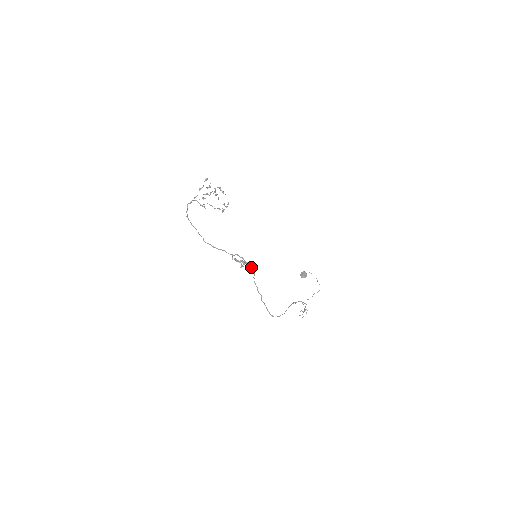
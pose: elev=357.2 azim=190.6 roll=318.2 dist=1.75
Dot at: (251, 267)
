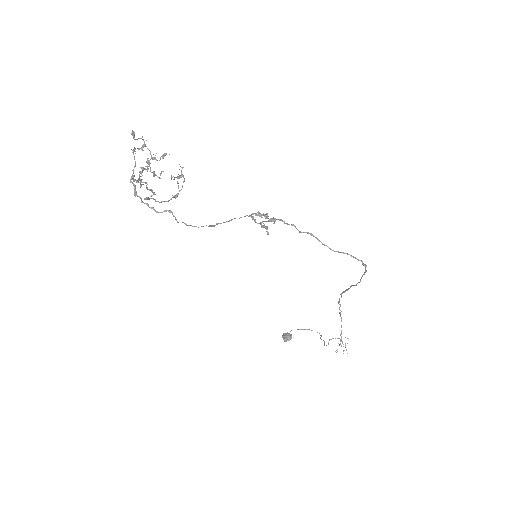
Dot at: (282, 221)
